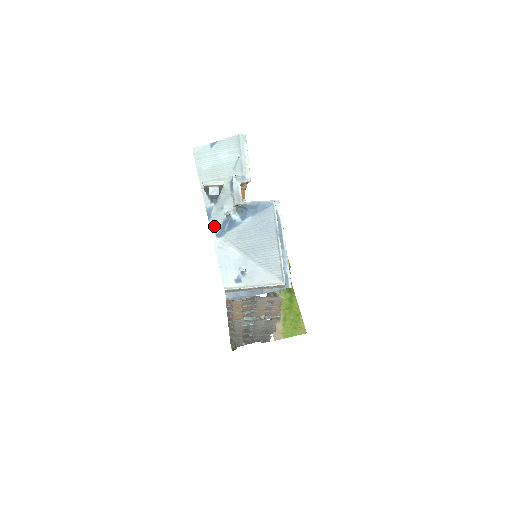
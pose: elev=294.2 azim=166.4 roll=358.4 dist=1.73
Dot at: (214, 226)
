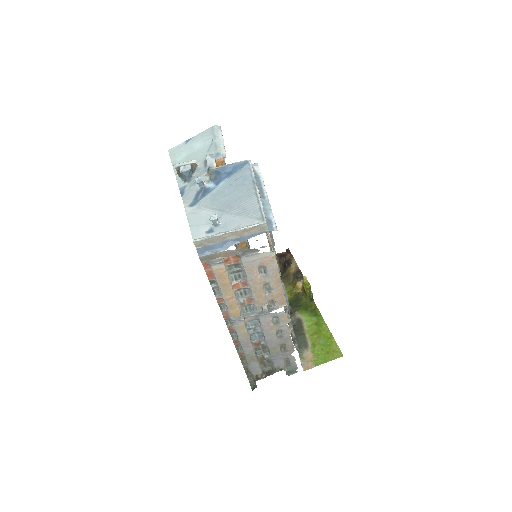
Dot at: (187, 199)
